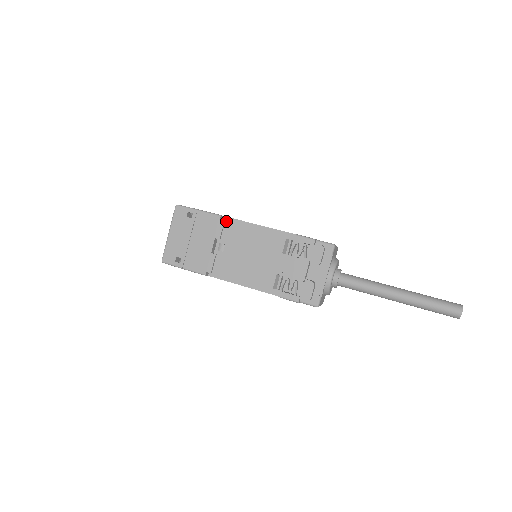
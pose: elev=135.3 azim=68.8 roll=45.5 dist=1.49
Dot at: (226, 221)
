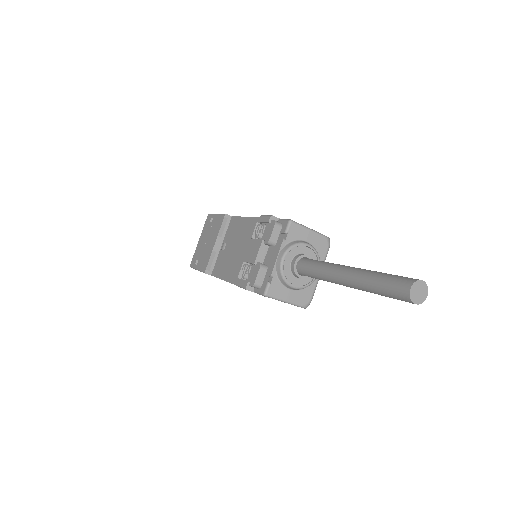
Dot at: (232, 220)
